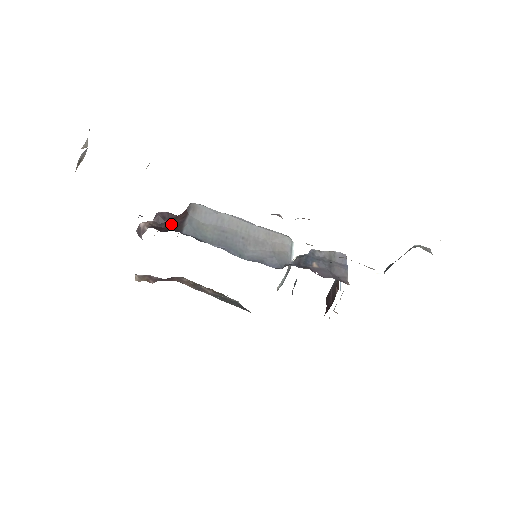
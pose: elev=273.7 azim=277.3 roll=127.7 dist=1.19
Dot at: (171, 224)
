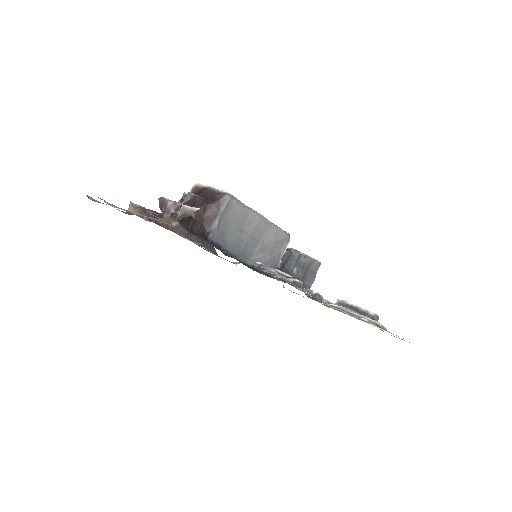
Dot at: (199, 214)
